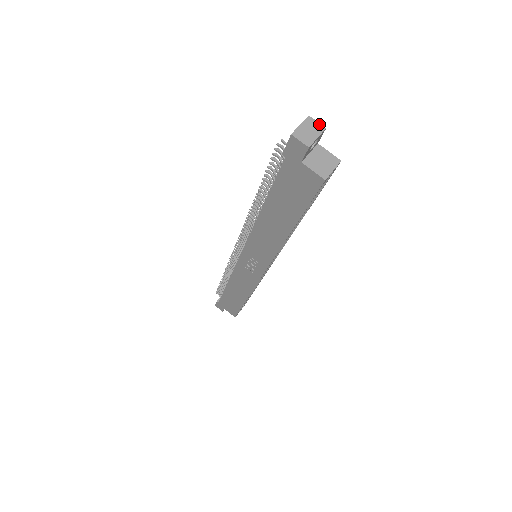
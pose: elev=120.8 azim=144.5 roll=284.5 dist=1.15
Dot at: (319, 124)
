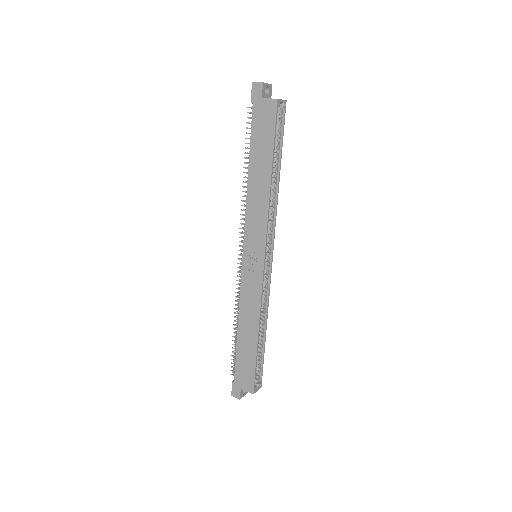
Dot at: occluded
